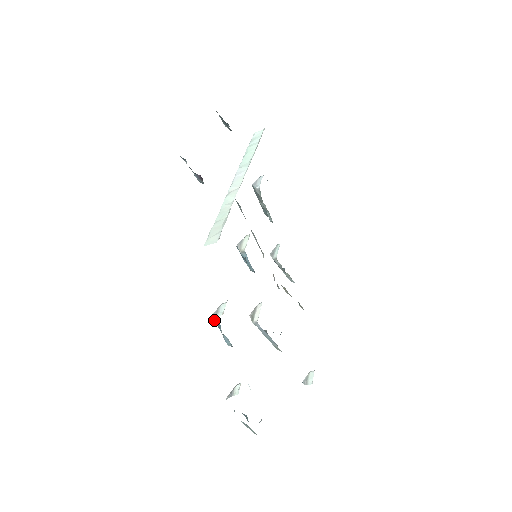
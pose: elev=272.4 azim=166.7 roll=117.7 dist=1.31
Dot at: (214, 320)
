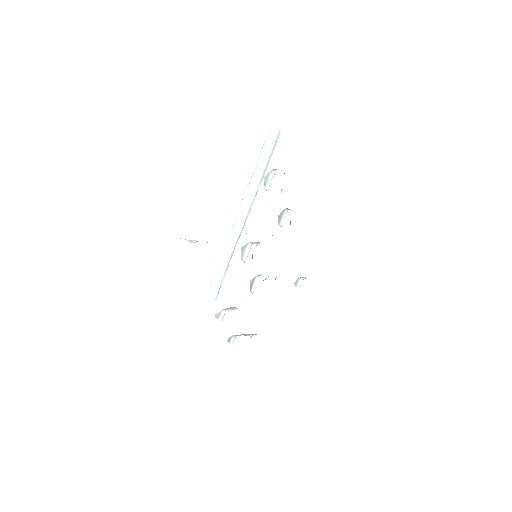
Dot at: occluded
